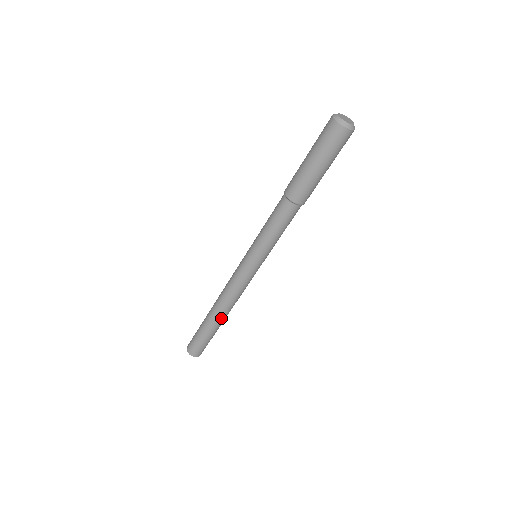
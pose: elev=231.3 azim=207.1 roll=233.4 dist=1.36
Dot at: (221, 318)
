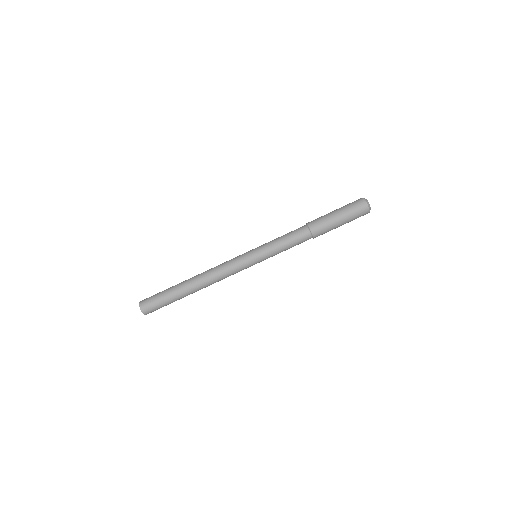
Dot at: (194, 288)
